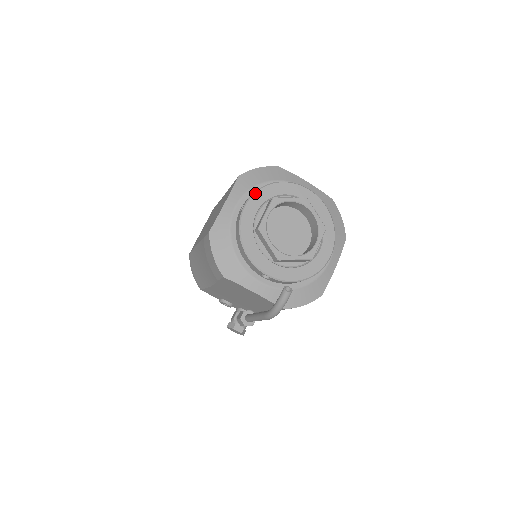
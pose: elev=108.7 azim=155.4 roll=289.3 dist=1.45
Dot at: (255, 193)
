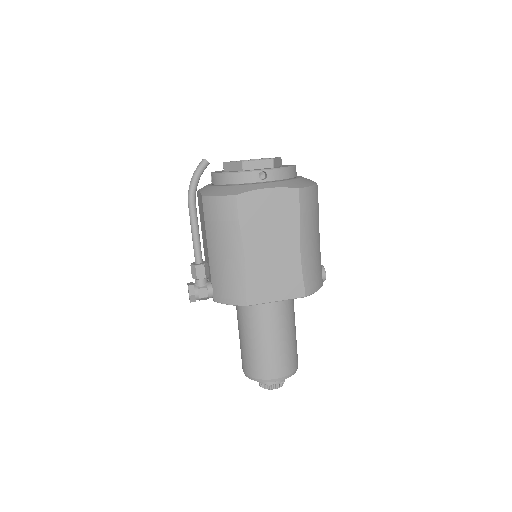
Dot at: occluded
